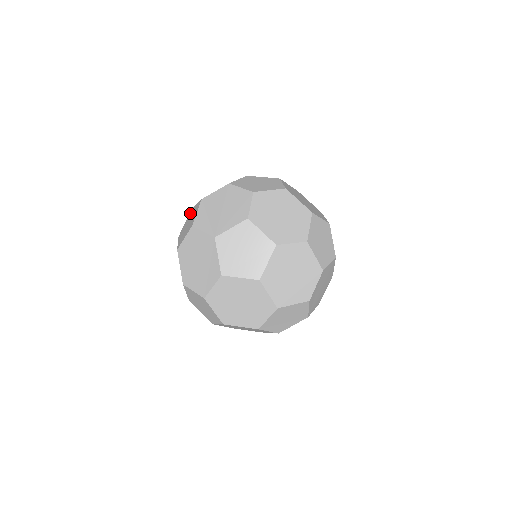
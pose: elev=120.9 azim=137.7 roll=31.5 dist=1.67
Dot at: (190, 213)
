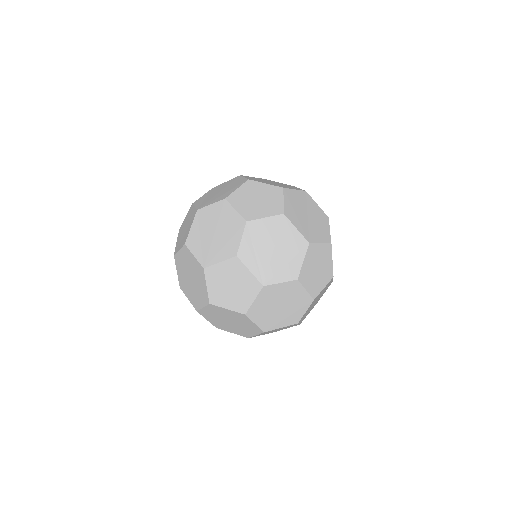
Dot at: (189, 211)
